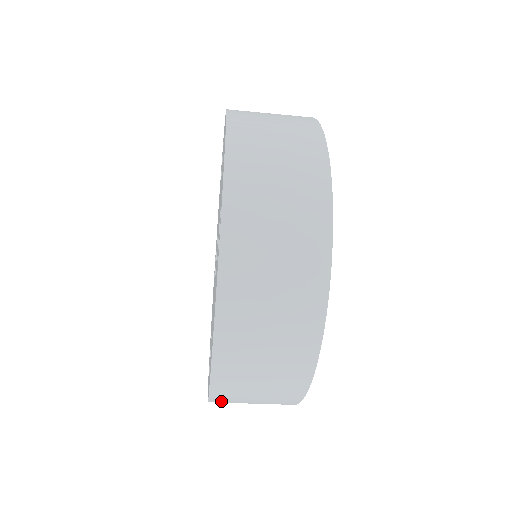
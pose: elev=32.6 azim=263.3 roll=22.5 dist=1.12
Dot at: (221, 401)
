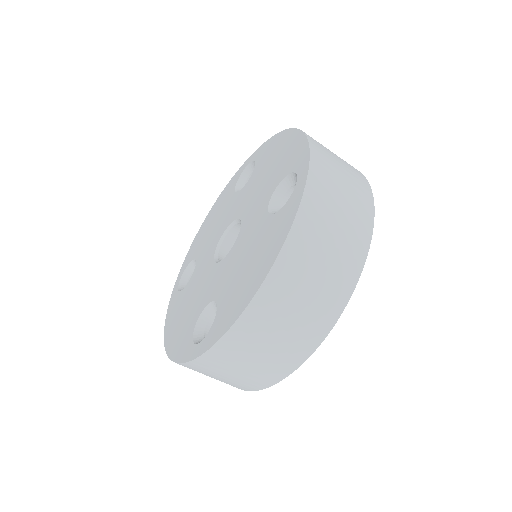
Dot at: (226, 348)
